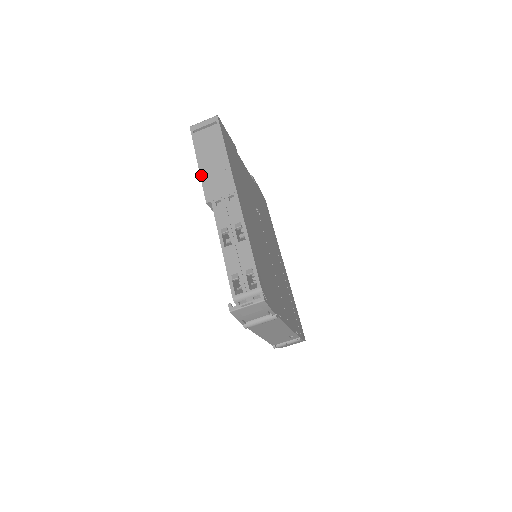
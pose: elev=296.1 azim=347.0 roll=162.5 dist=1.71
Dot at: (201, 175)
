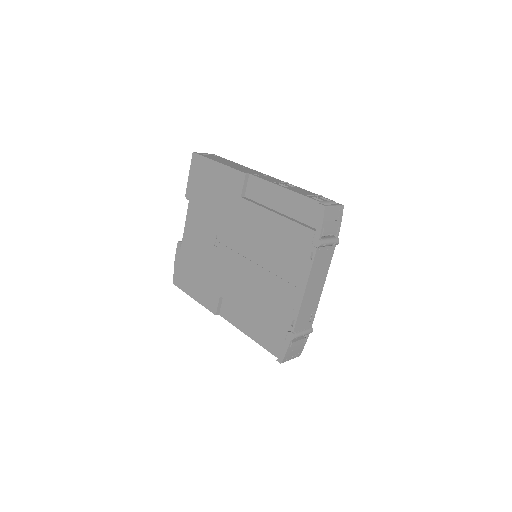
Dot at: (227, 165)
